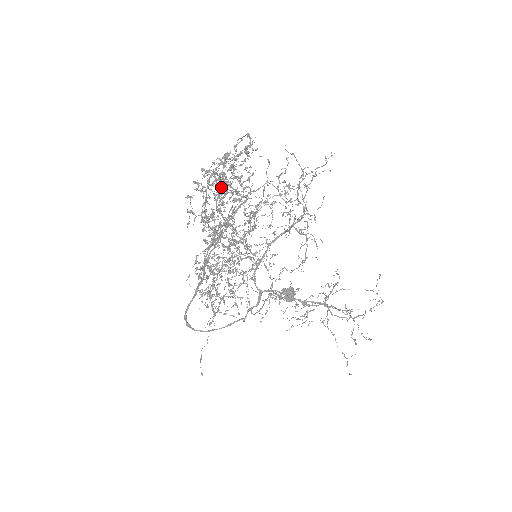
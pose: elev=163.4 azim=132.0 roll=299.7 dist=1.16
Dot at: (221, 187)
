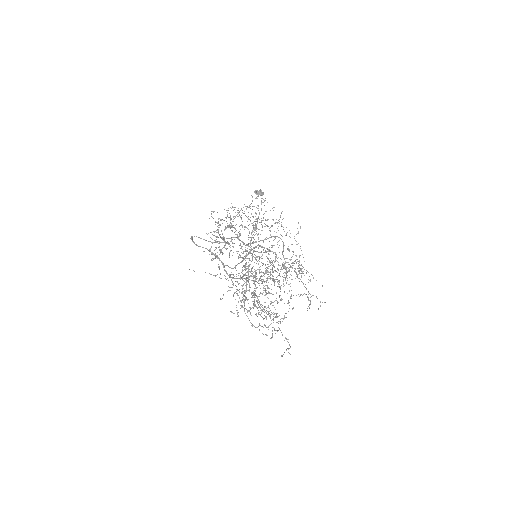
Dot at: occluded
